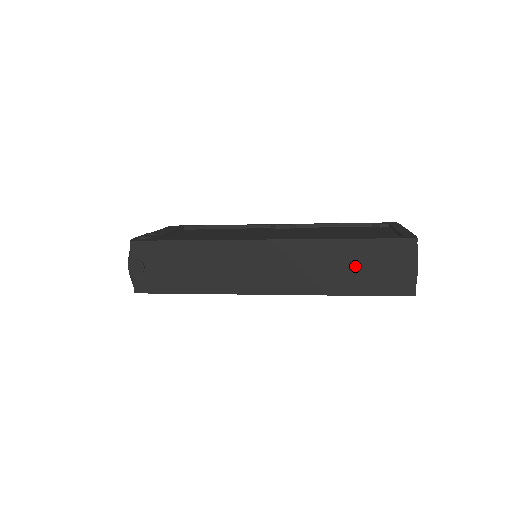
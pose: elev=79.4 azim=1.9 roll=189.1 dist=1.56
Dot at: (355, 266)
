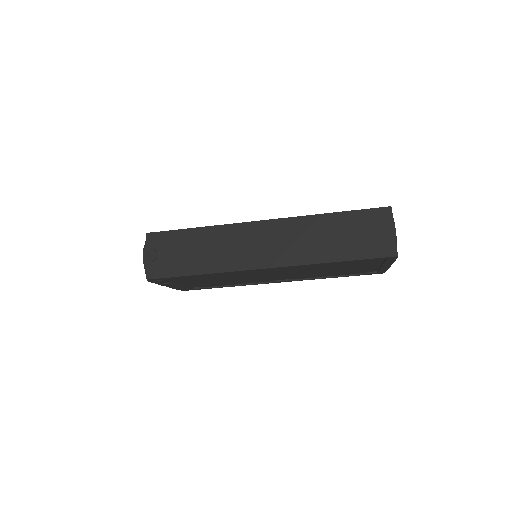
Dot at: (341, 235)
